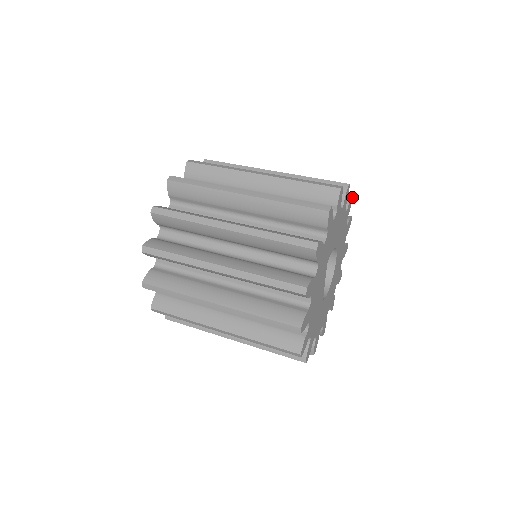
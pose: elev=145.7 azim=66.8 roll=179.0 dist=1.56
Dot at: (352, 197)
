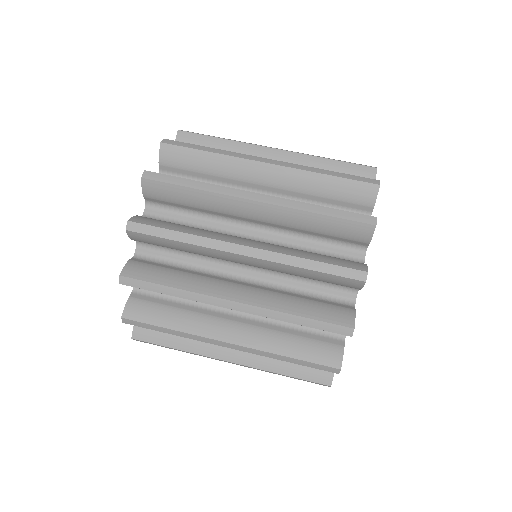
Dot at: (379, 183)
